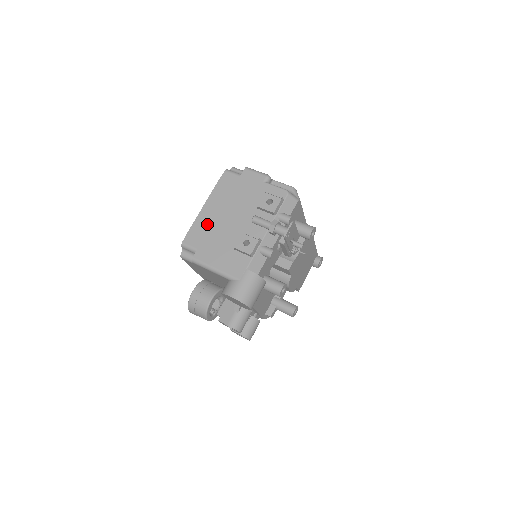
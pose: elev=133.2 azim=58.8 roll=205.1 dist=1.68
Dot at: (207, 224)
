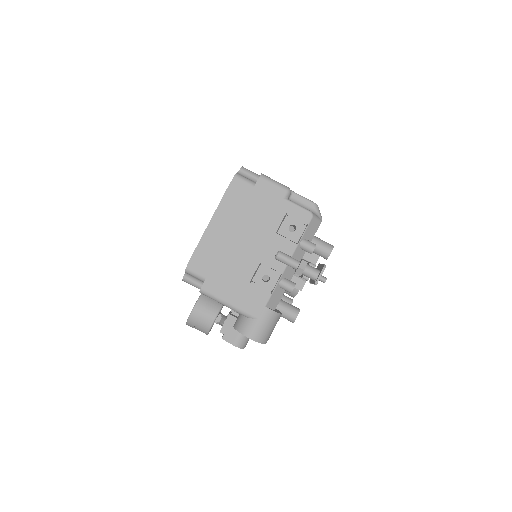
Dot at: (215, 247)
